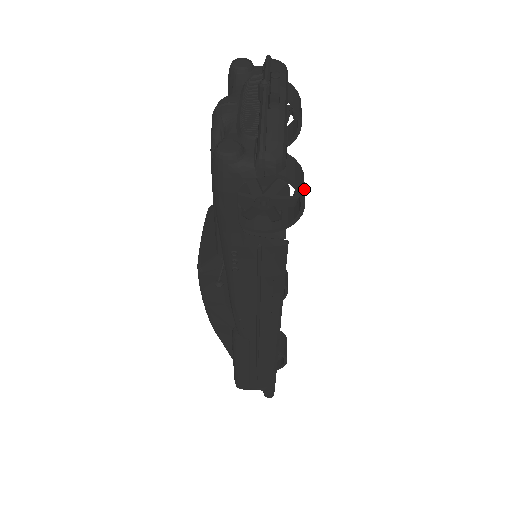
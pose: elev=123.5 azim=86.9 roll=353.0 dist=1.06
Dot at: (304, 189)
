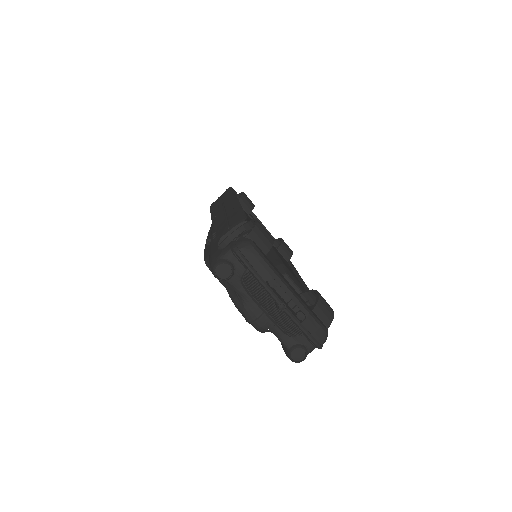
Dot at: (328, 306)
